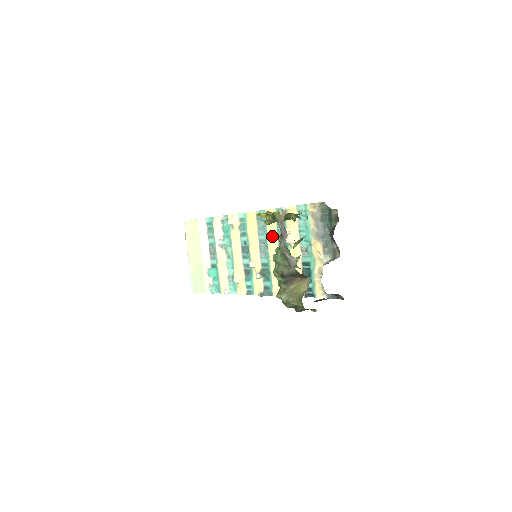
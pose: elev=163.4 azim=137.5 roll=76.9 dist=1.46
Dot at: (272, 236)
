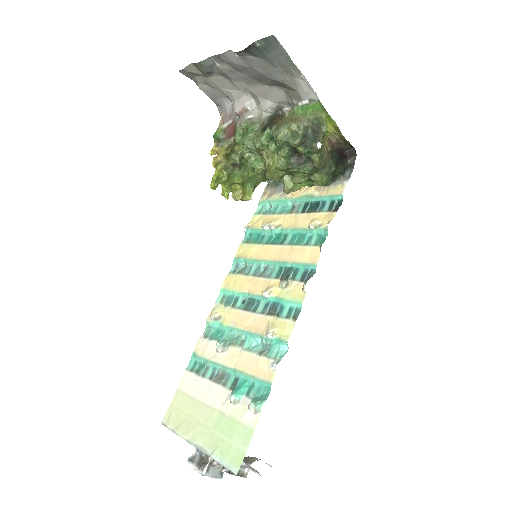
Dot at: (259, 252)
